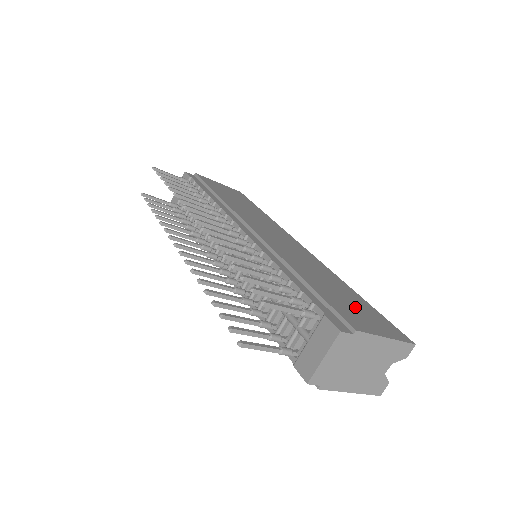
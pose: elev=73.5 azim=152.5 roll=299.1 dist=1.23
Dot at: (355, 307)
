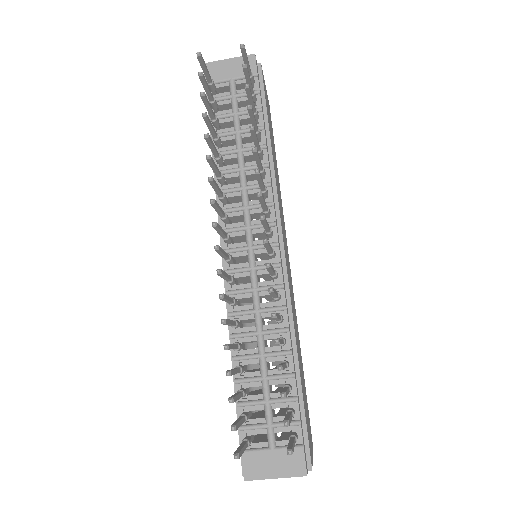
Dot at: (306, 405)
